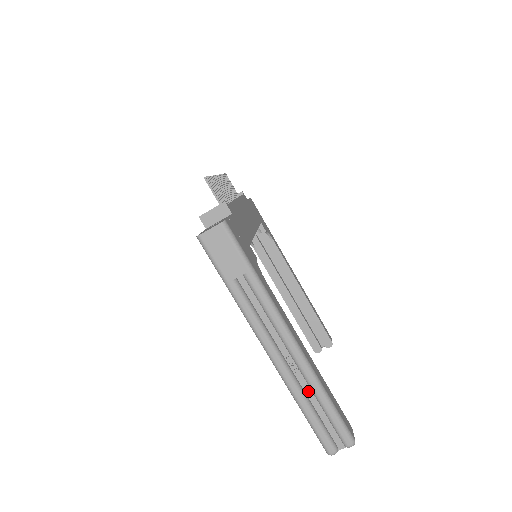
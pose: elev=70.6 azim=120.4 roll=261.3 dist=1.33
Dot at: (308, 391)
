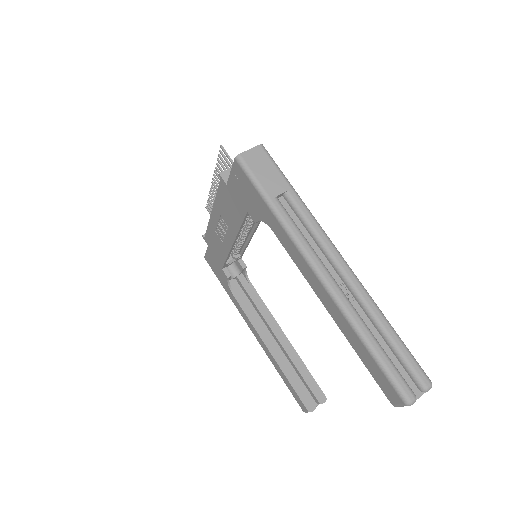
Dot at: (368, 323)
